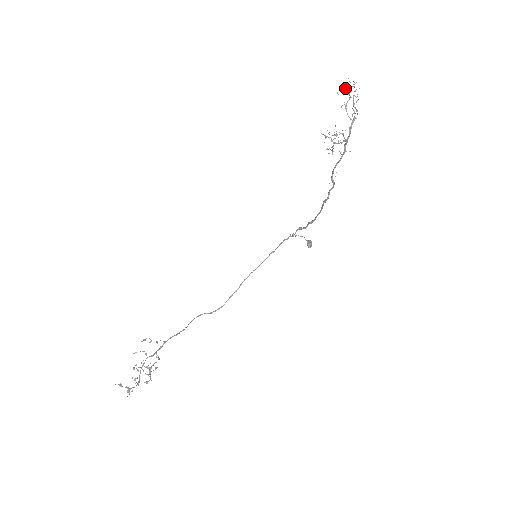
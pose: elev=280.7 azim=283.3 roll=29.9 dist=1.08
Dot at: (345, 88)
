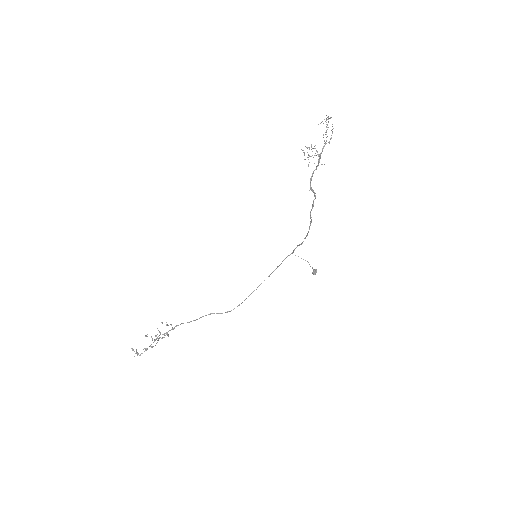
Dot at: occluded
